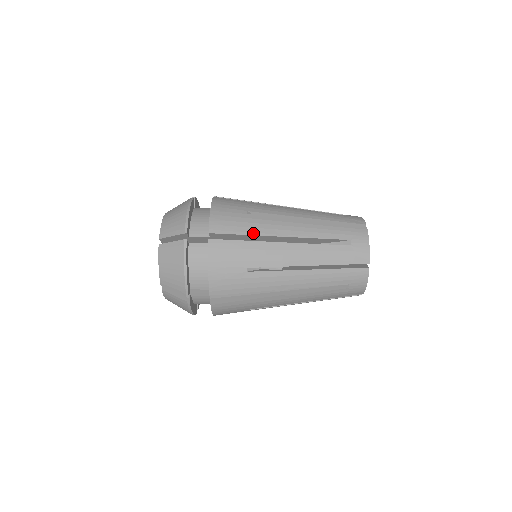
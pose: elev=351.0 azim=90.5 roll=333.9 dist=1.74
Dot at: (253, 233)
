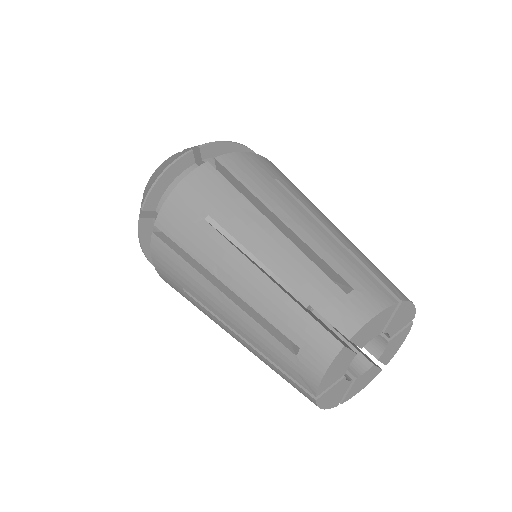
Dot at: (192, 254)
